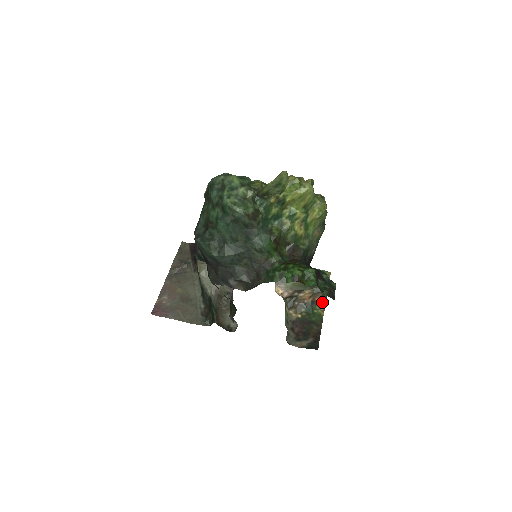
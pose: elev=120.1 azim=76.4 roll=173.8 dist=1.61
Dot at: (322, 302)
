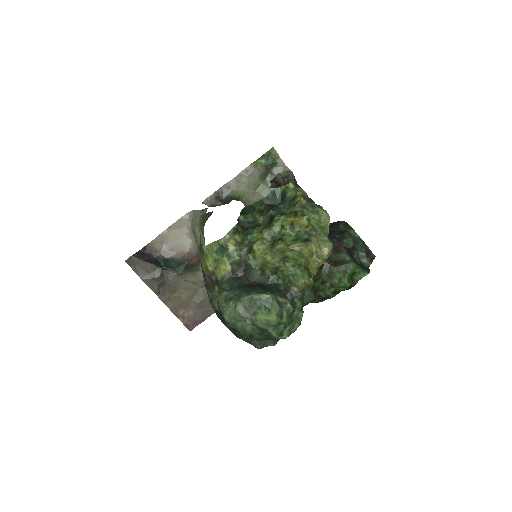
Dot at: occluded
